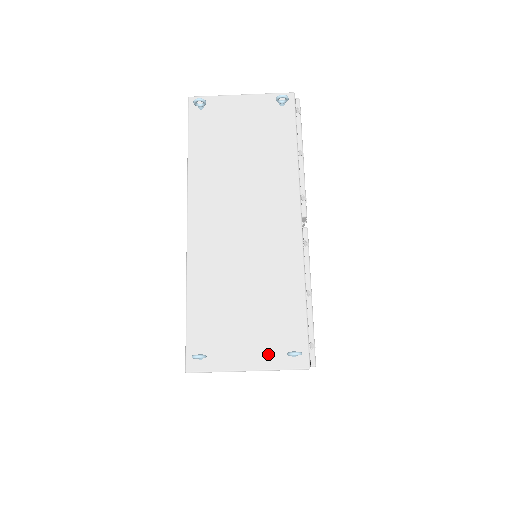
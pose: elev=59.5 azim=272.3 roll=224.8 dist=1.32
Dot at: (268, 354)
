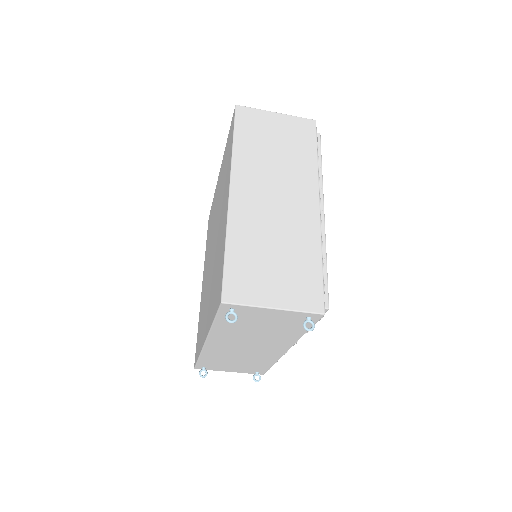
Dot at: (243, 371)
